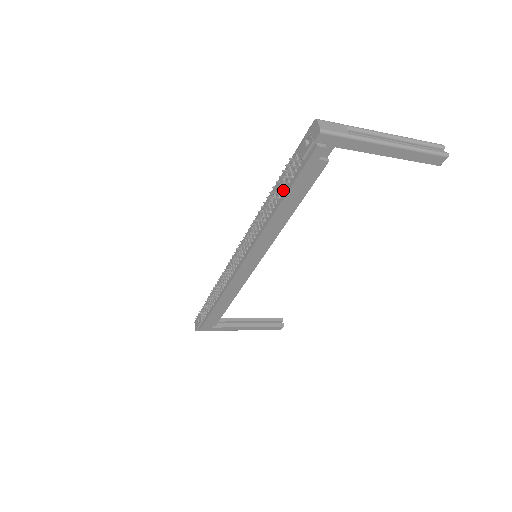
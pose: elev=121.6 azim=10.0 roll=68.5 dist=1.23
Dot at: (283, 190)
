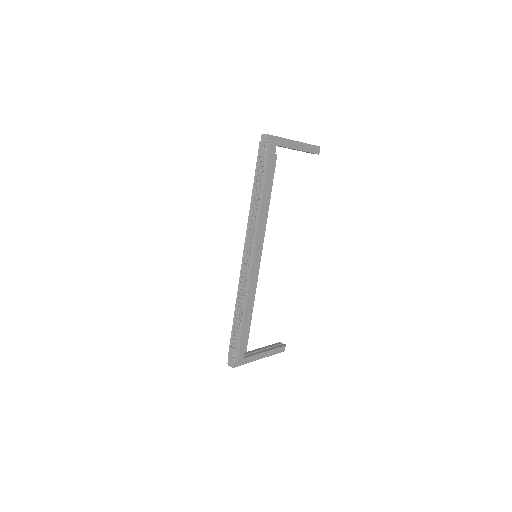
Dot at: (261, 184)
